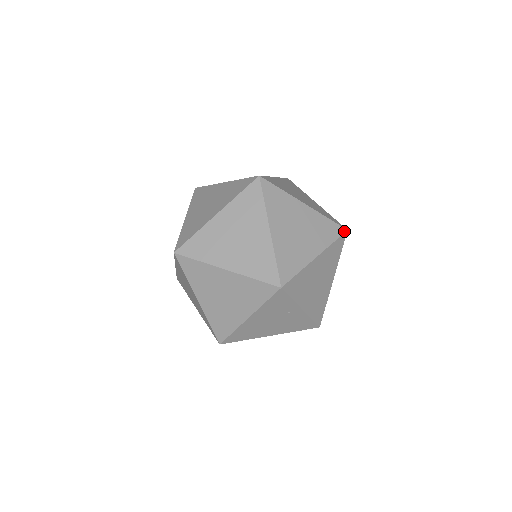
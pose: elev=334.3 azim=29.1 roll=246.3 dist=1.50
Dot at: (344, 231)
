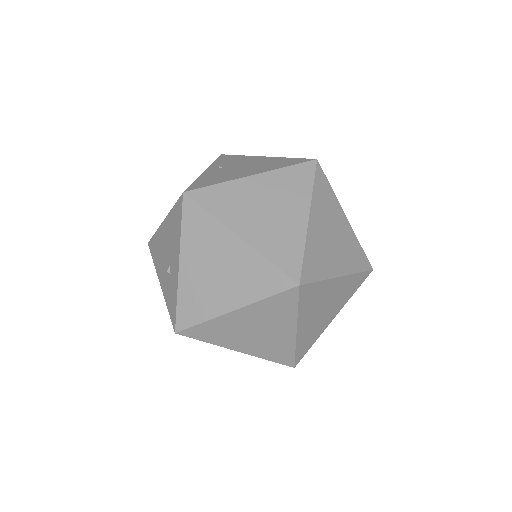
Dot at: (369, 273)
